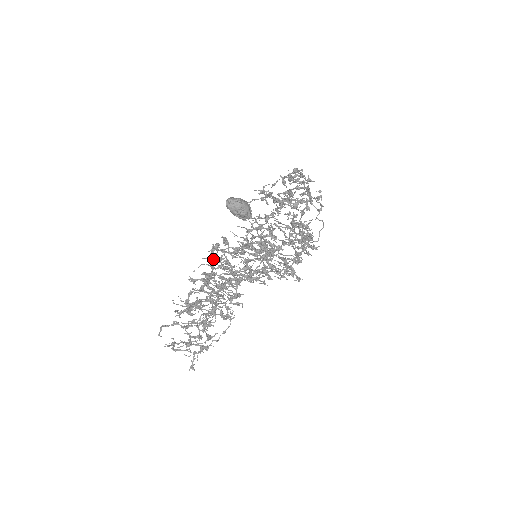
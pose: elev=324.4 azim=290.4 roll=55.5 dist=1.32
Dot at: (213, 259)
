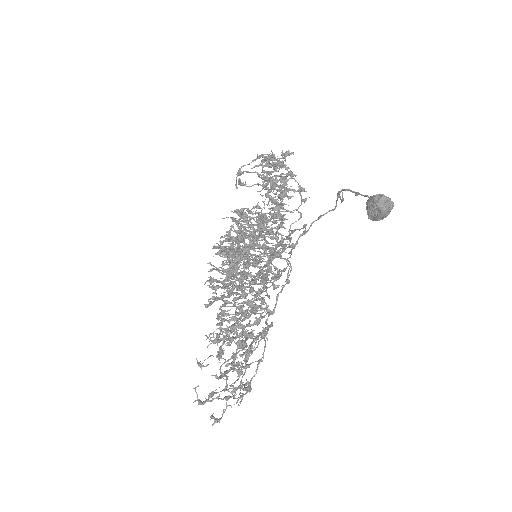
Dot at: (224, 264)
